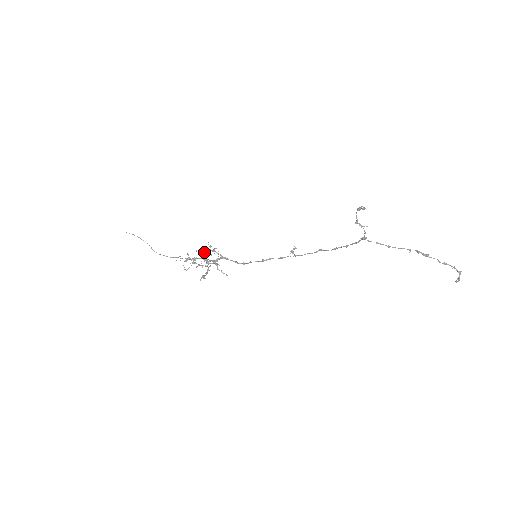
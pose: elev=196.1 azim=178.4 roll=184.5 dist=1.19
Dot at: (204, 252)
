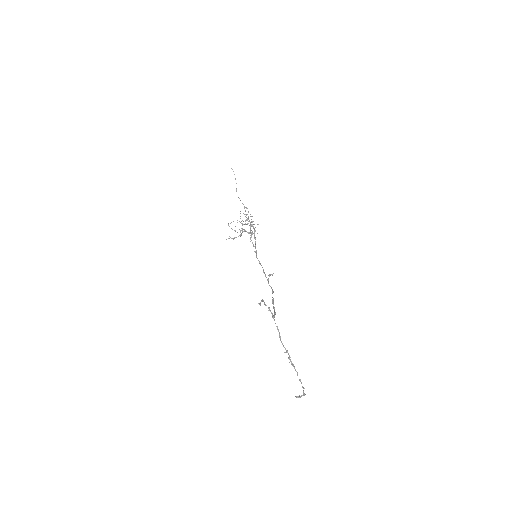
Dot at: (242, 223)
